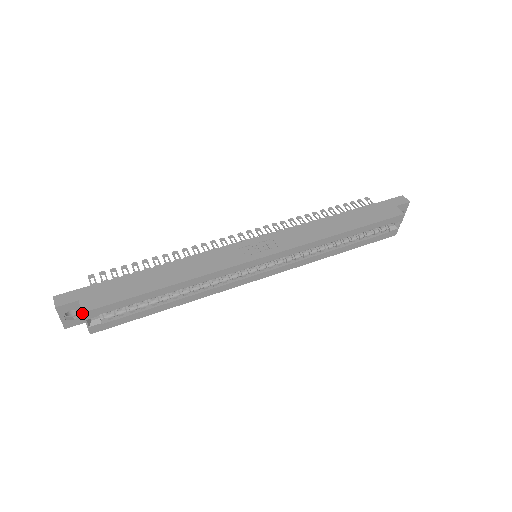
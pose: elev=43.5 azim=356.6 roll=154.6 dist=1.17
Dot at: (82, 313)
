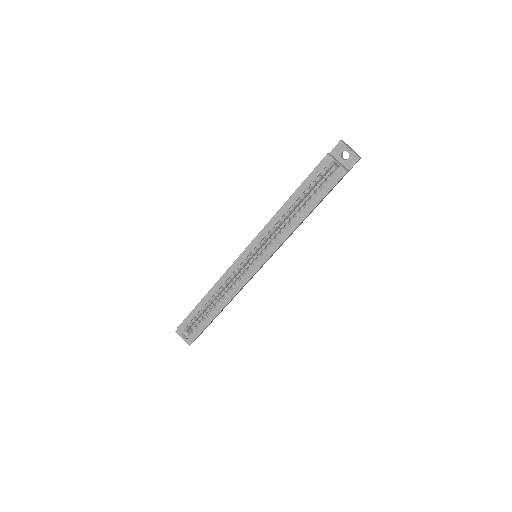
Dot at: (177, 328)
